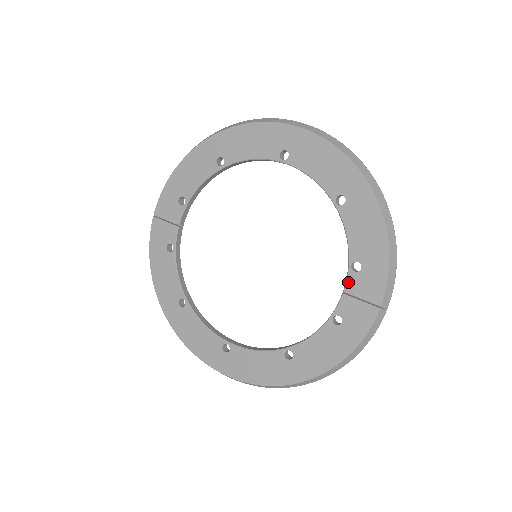
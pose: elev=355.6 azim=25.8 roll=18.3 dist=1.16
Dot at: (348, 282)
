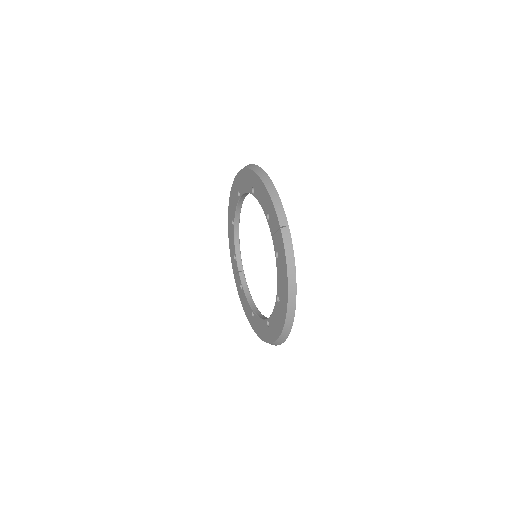
Dot at: (270, 229)
